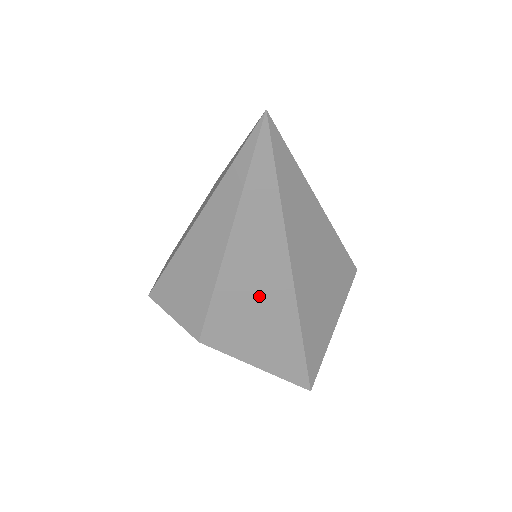
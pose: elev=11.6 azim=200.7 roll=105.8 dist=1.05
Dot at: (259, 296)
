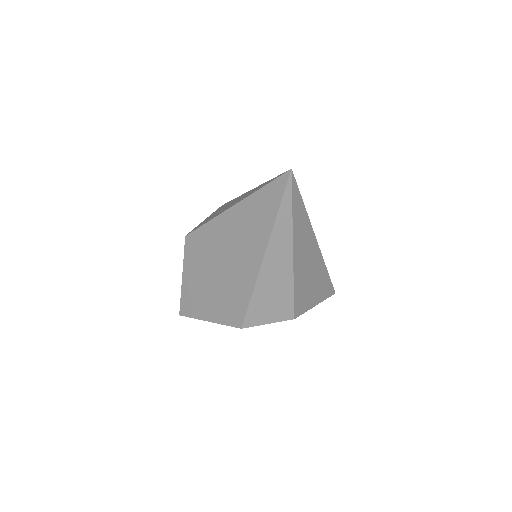
Dot at: (309, 266)
